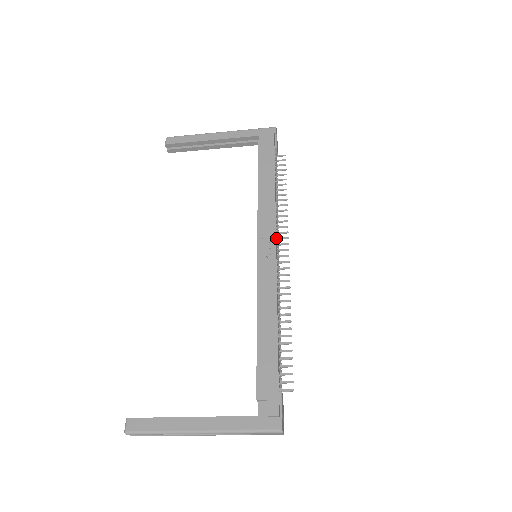
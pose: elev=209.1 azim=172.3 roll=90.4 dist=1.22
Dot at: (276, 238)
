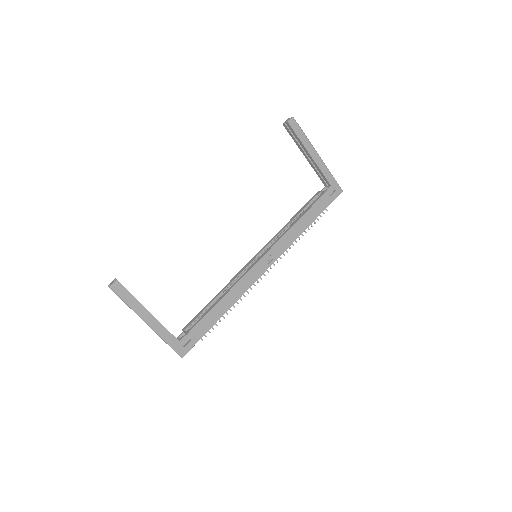
Dot at: (275, 260)
